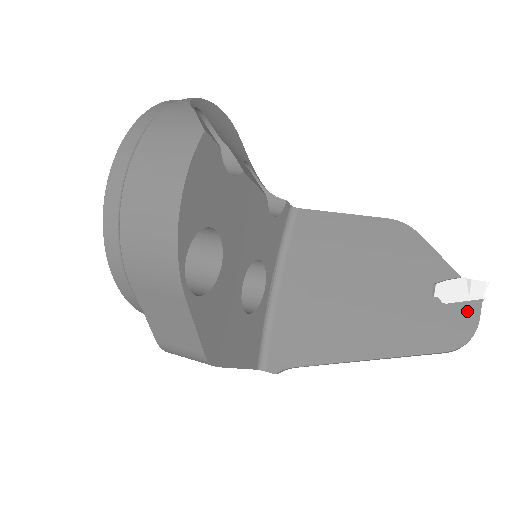
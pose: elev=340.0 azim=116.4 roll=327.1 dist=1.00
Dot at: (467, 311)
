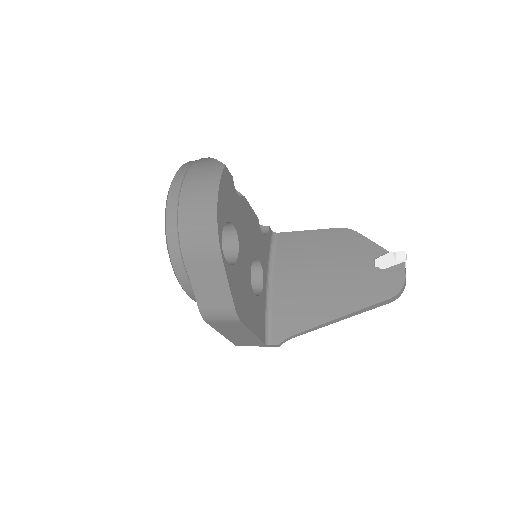
Dot at: (397, 271)
